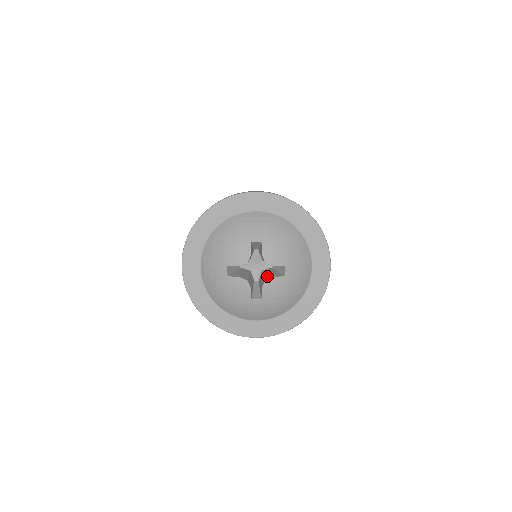
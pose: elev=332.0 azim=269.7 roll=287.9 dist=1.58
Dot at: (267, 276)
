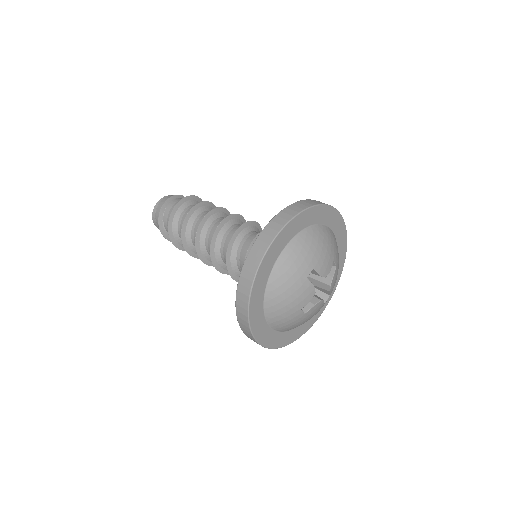
Dot at: (323, 279)
